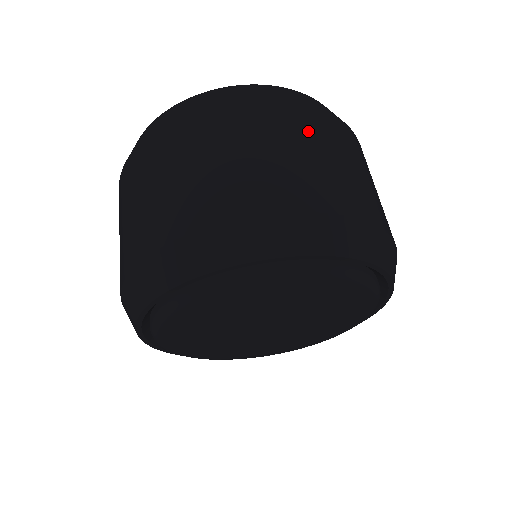
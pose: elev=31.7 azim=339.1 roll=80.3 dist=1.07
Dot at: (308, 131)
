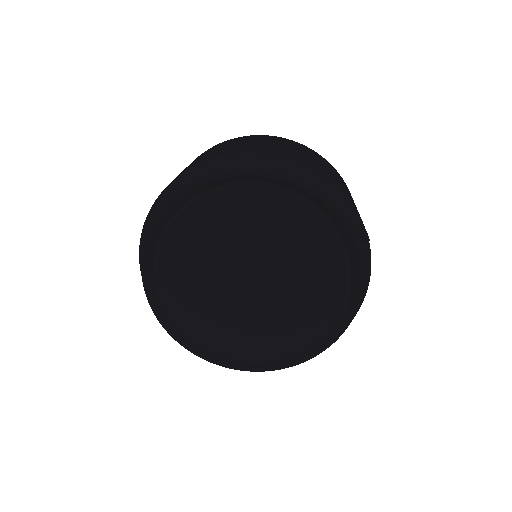
Dot at: occluded
